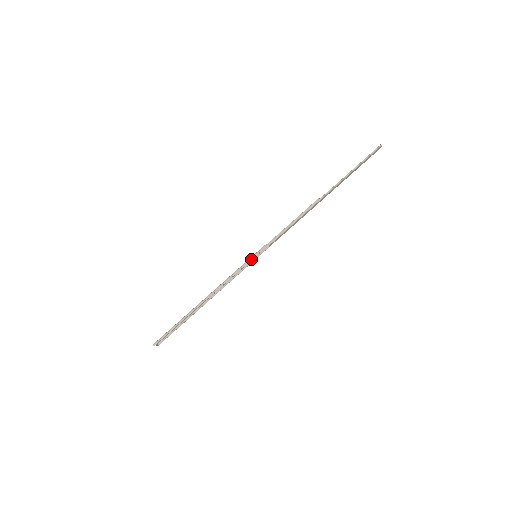
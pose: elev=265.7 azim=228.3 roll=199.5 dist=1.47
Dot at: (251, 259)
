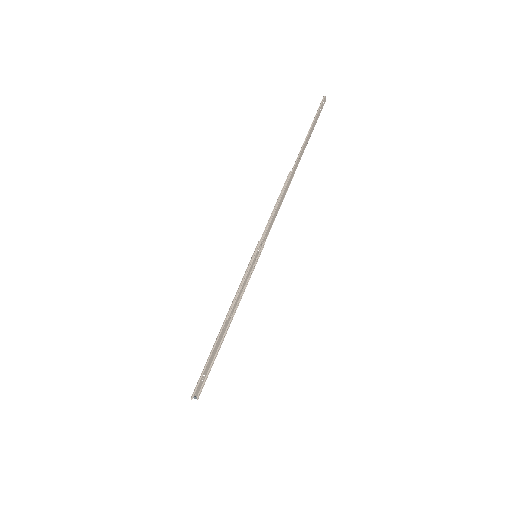
Dot at: (251, 260)
